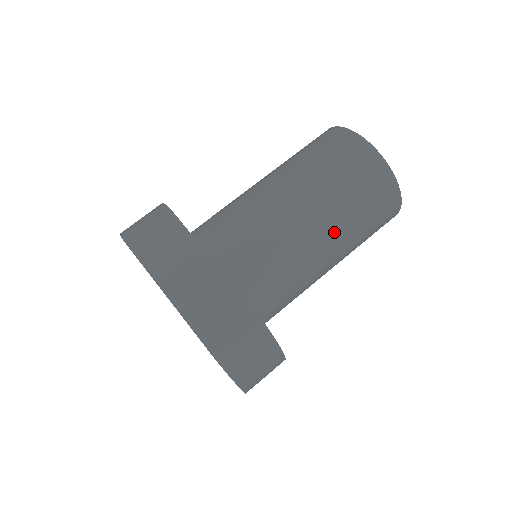
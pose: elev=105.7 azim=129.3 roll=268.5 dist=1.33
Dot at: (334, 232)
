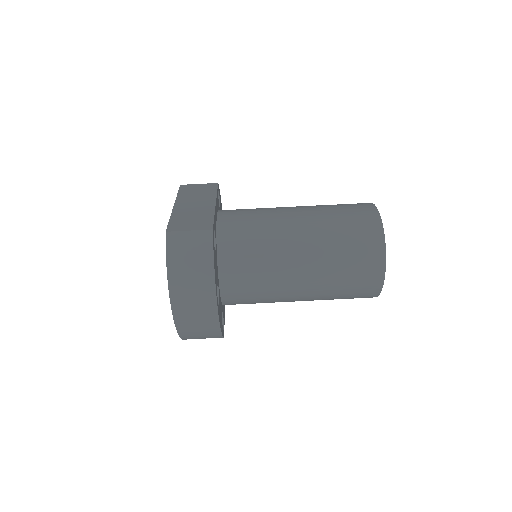
Dot at: (312, 238)
